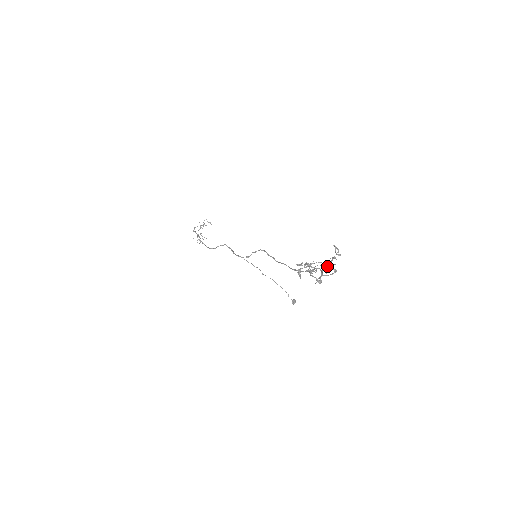
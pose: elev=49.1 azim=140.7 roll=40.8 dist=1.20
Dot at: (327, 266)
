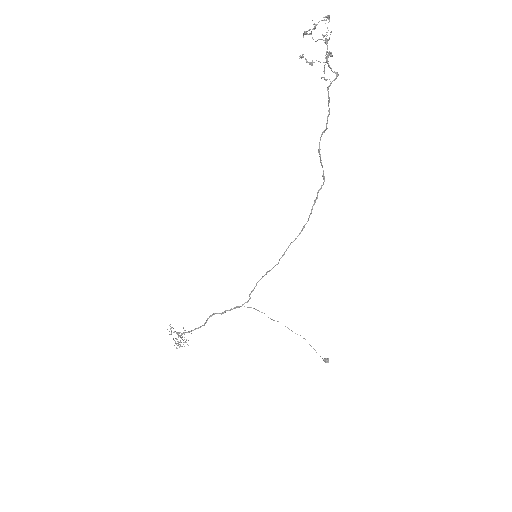
Dot at: (326, 51)
